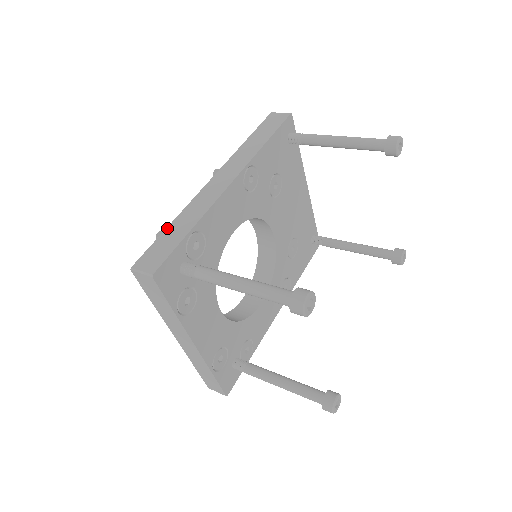
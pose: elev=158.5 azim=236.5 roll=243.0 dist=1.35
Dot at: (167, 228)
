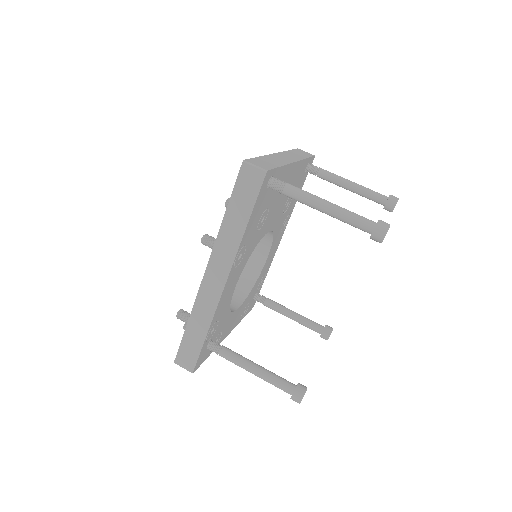
Dot at: (186, 329)
